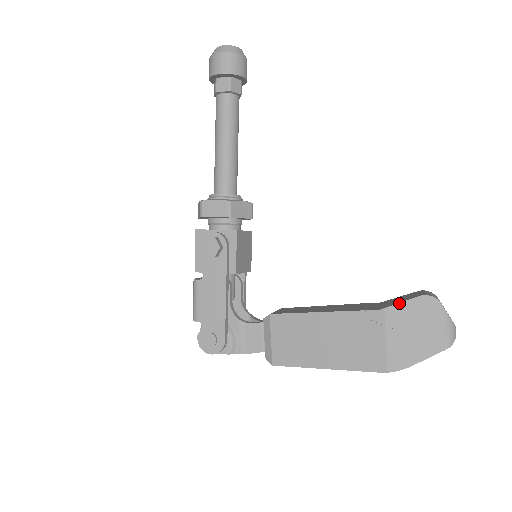
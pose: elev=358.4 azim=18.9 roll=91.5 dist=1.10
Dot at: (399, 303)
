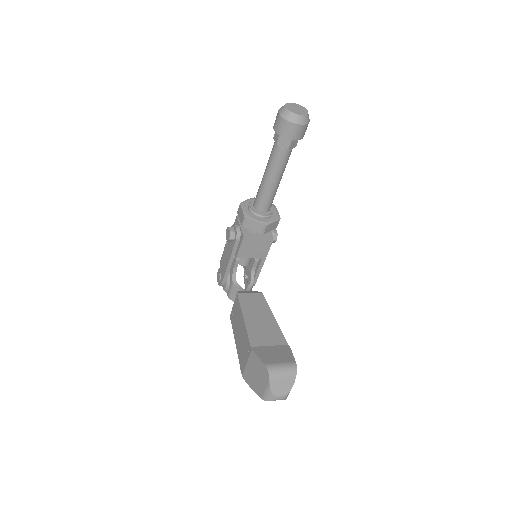
Dot at: (257, 355)
